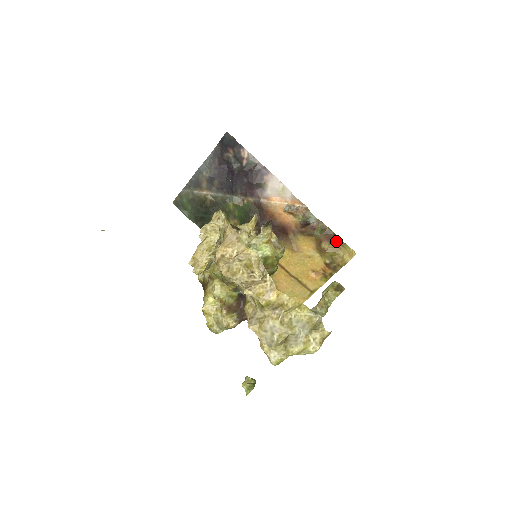
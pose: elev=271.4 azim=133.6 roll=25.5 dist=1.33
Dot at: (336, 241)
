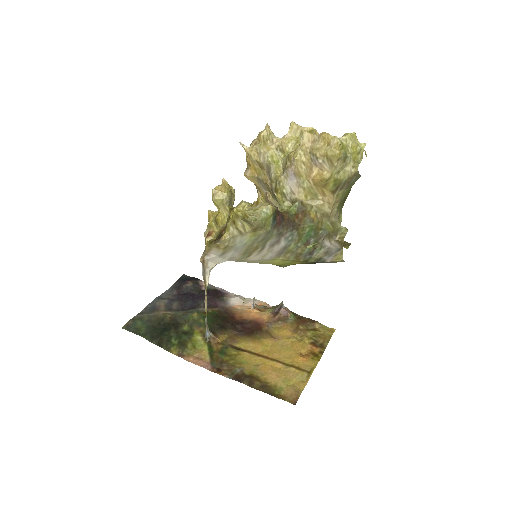
Dot at: (311, 323)
